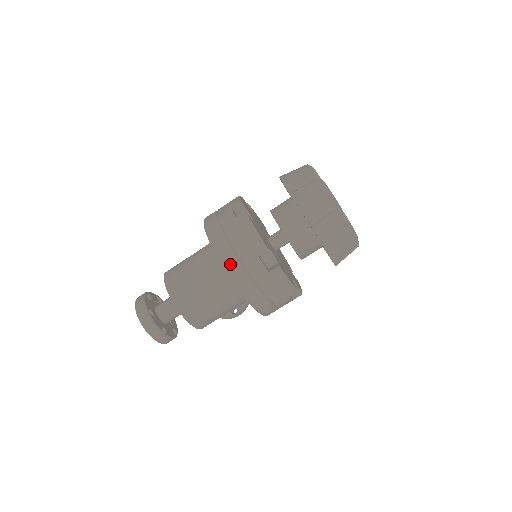
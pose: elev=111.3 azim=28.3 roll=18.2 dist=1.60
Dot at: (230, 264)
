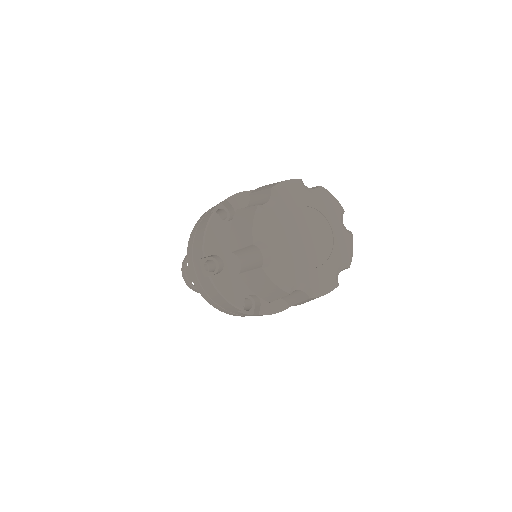
Dot at: (189, 254)
